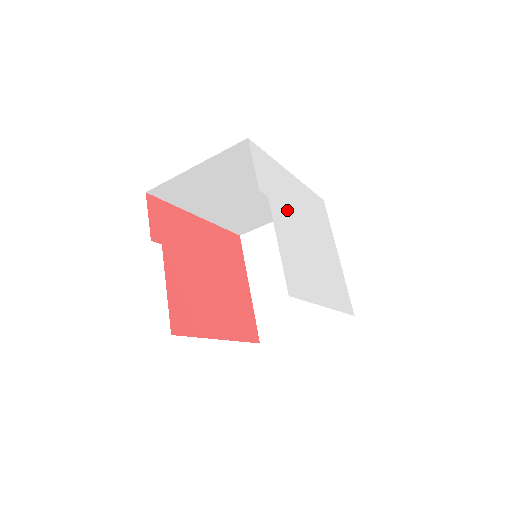
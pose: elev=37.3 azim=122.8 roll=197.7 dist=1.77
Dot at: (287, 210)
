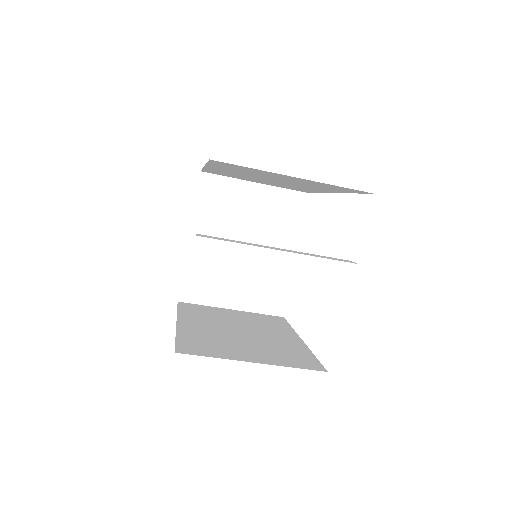
Dot at: occluded
